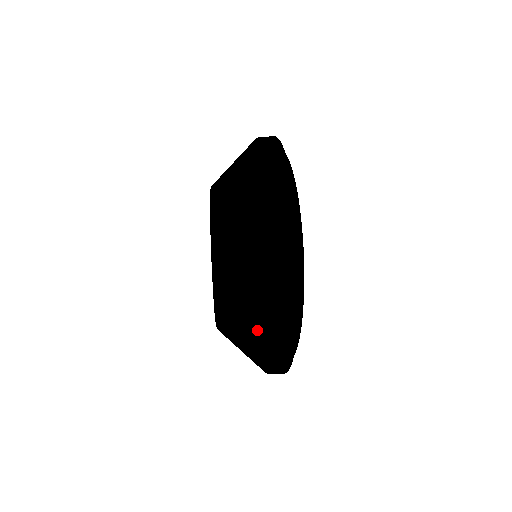
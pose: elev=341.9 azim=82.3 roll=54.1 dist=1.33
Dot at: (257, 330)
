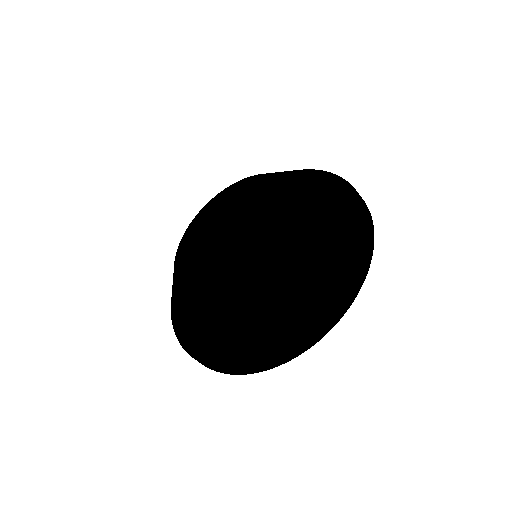
Dot at: (320, 176)
